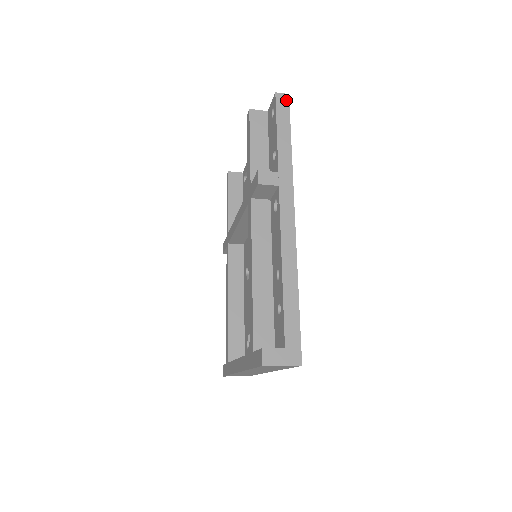
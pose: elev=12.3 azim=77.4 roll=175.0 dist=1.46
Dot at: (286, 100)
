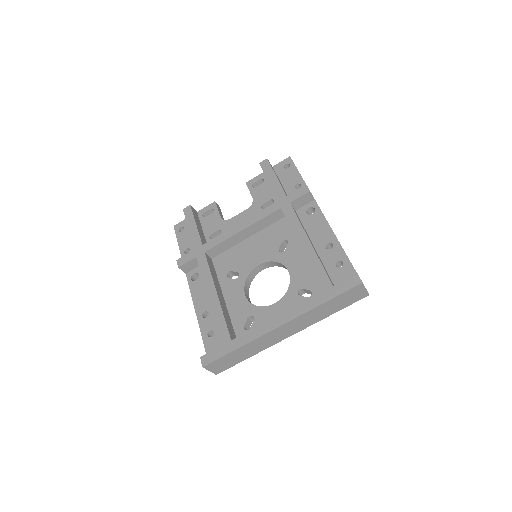
Dot at: occluded
